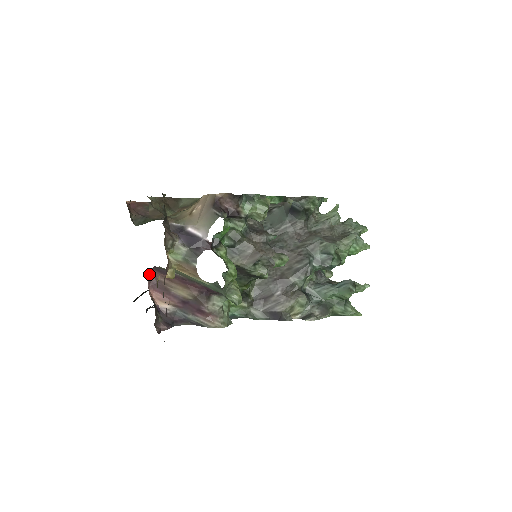
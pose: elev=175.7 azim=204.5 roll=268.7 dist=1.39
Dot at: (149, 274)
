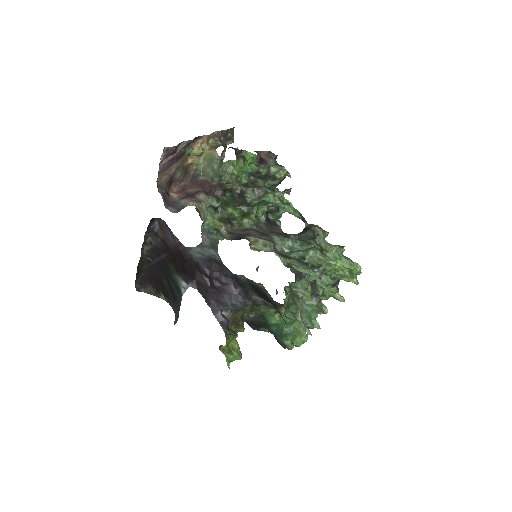
Dot at: (183, 184)
